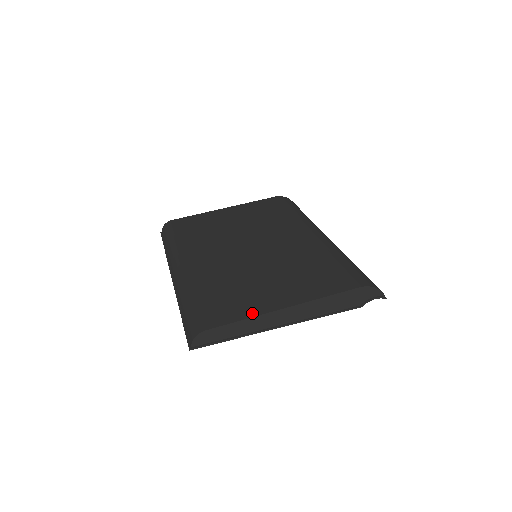
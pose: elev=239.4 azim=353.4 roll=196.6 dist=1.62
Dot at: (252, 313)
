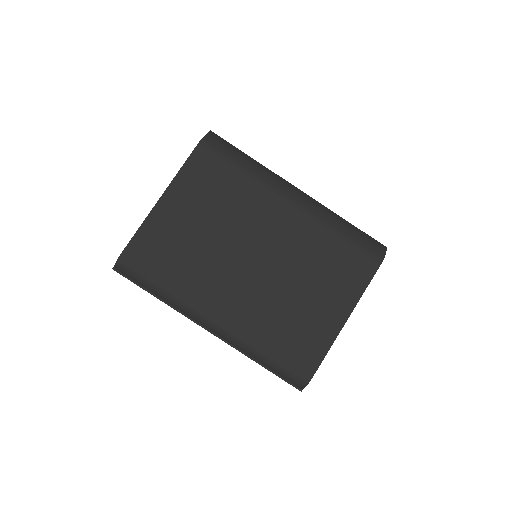
Dot at: (328, 342)
